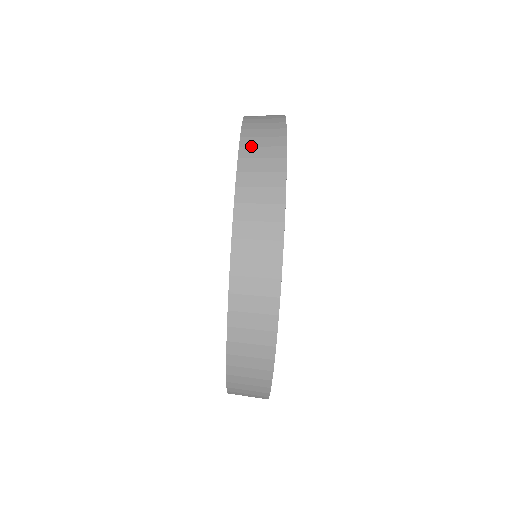
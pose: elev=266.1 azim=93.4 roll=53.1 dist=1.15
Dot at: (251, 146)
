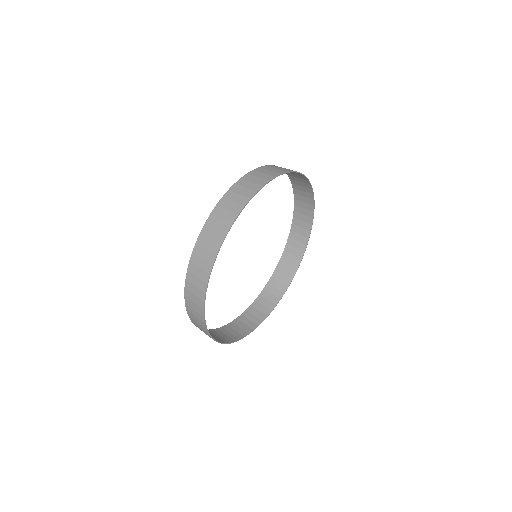
Dot at: occluded
